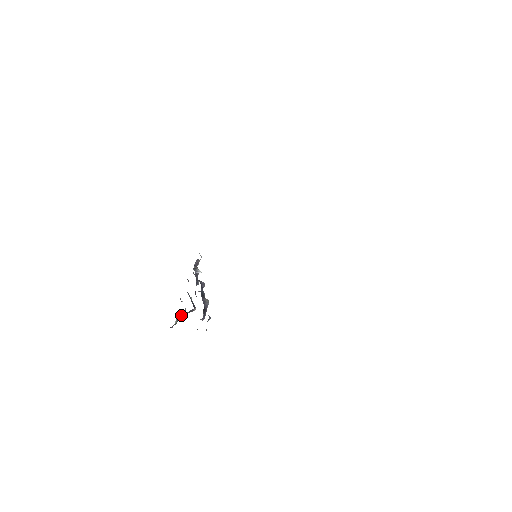
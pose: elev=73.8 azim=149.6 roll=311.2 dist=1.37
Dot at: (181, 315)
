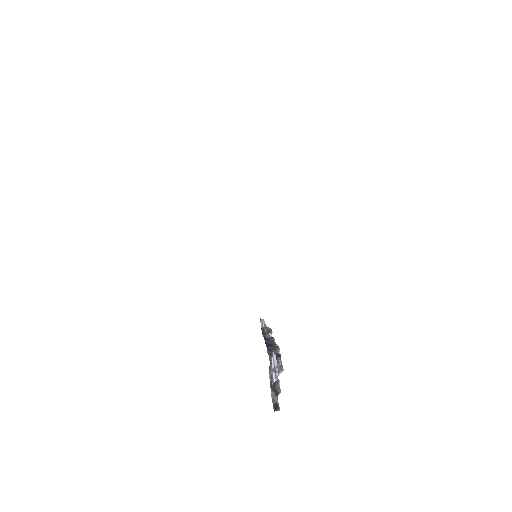
Dot at: (278, 389)
